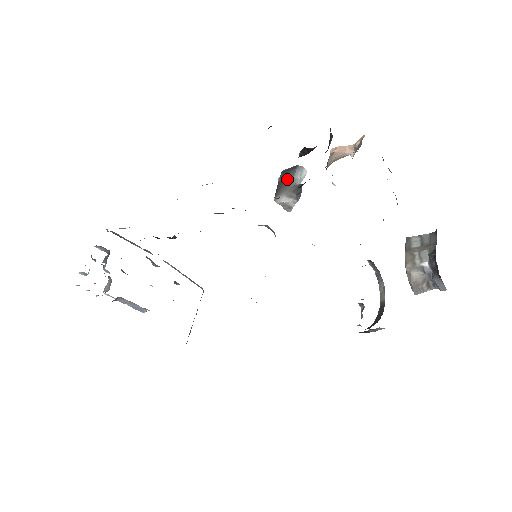
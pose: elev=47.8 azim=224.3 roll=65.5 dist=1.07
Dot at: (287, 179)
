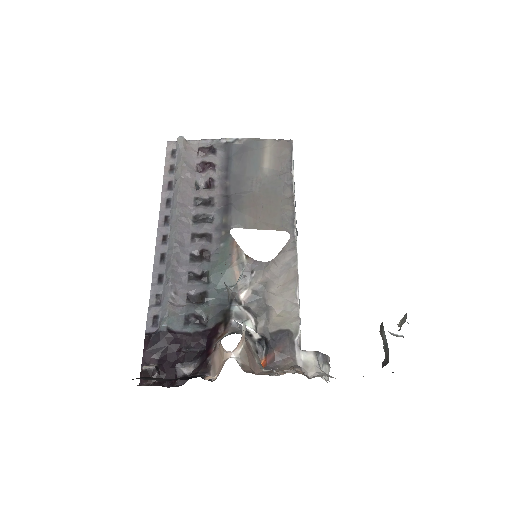
Dot at: occluded
